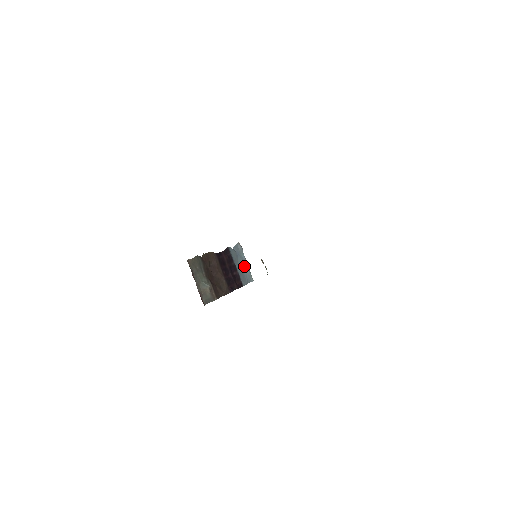
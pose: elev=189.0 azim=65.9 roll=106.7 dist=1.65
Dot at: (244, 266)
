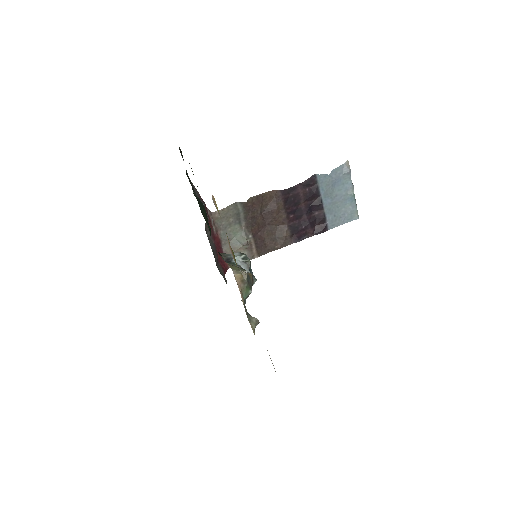
Dot at: (346, 198)
